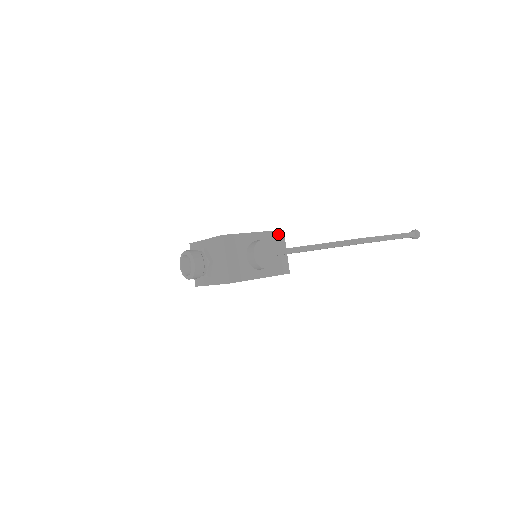
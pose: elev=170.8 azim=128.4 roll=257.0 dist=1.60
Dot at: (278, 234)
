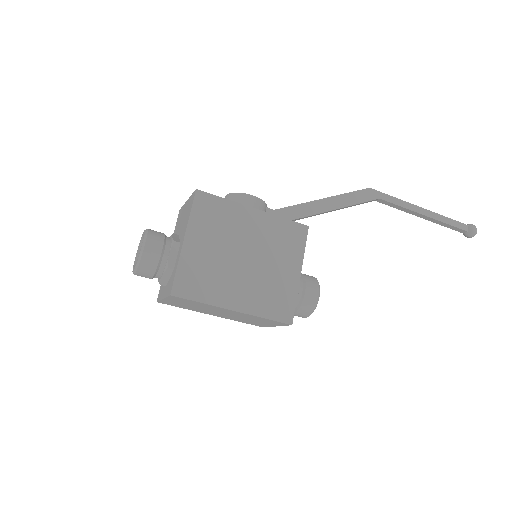
Dot at: occluded
